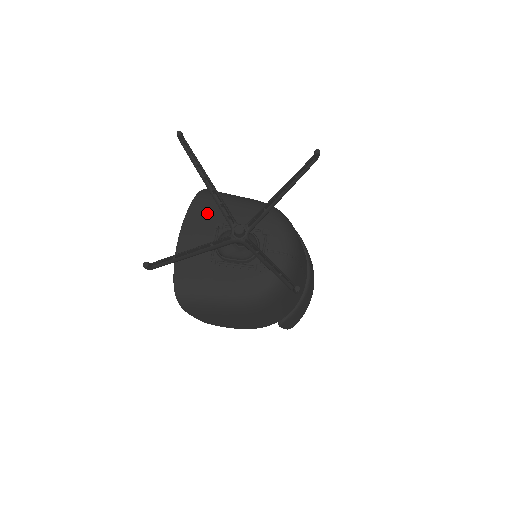
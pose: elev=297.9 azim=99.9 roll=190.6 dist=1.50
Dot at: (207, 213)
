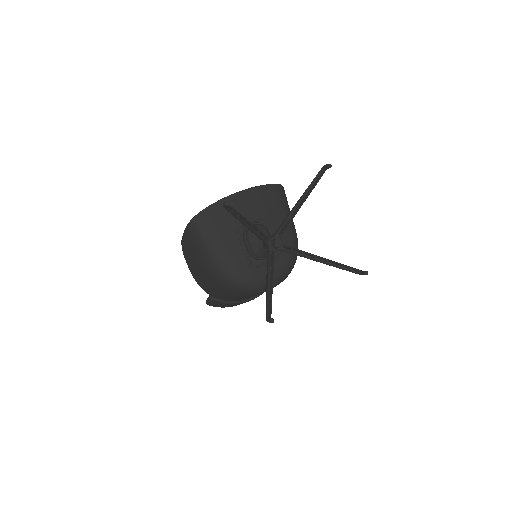
Dot at: (269, 202)
